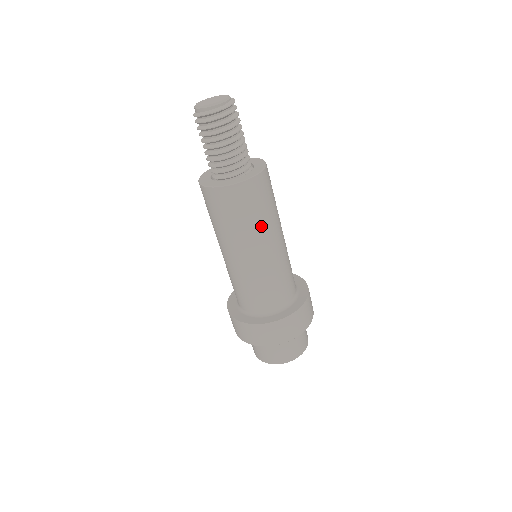
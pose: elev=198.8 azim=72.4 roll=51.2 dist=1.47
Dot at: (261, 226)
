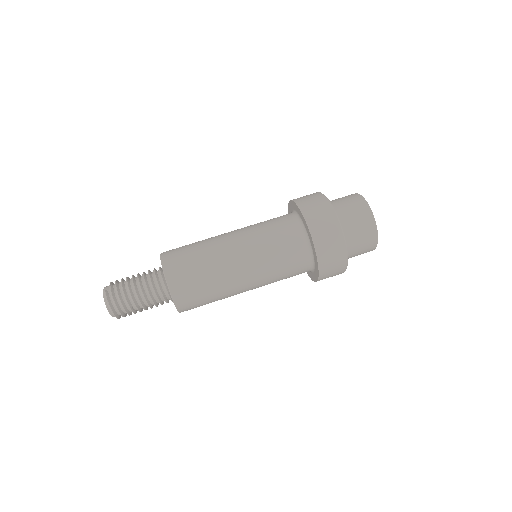
Dot at: occluded
